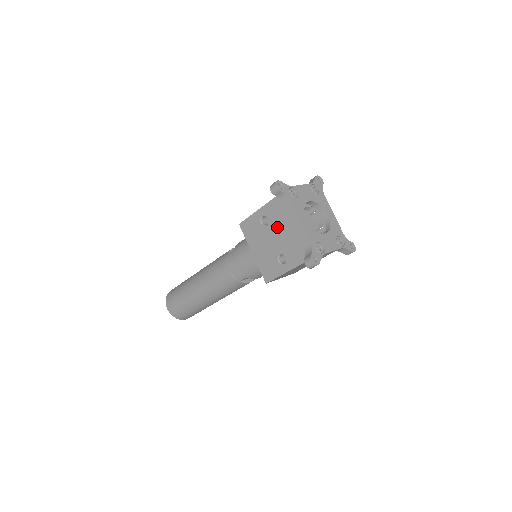
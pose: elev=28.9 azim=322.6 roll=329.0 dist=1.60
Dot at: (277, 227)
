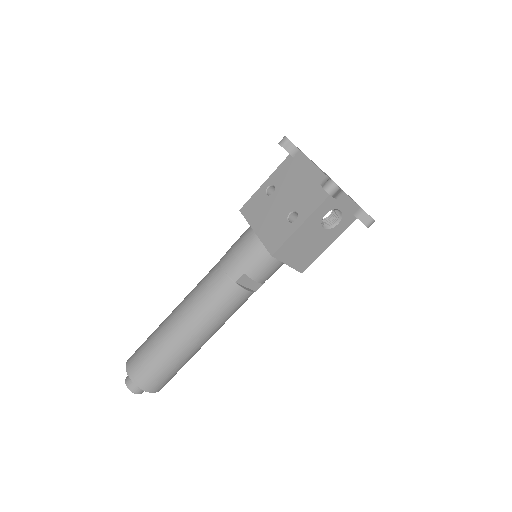
Dot at: (285, 188)
